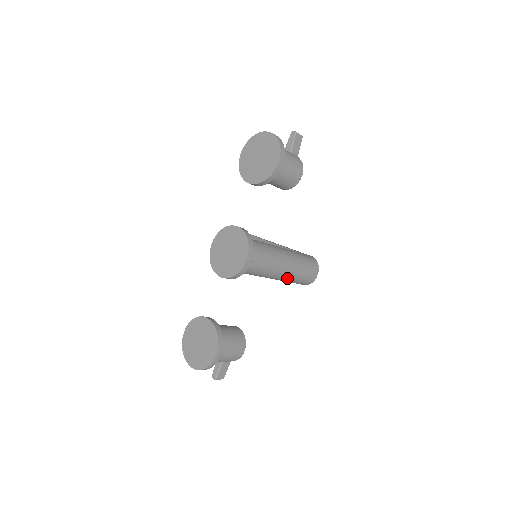
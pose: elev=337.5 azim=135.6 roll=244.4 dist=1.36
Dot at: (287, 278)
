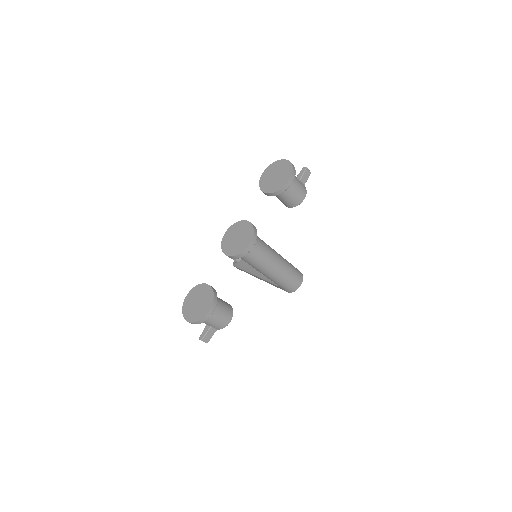
Dot at: (276, 277)
